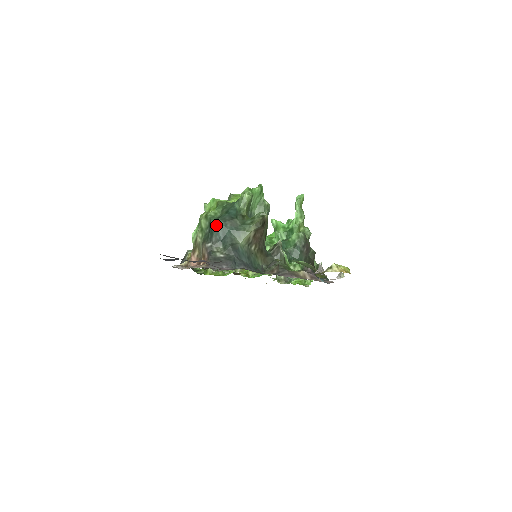
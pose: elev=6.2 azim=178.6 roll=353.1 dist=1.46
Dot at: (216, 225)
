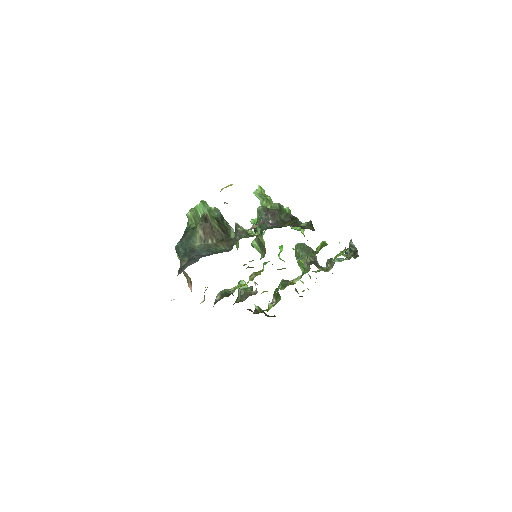
Dot at: (177, 248)
